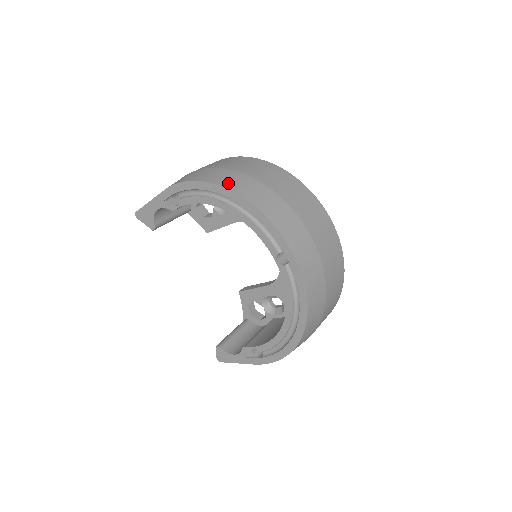
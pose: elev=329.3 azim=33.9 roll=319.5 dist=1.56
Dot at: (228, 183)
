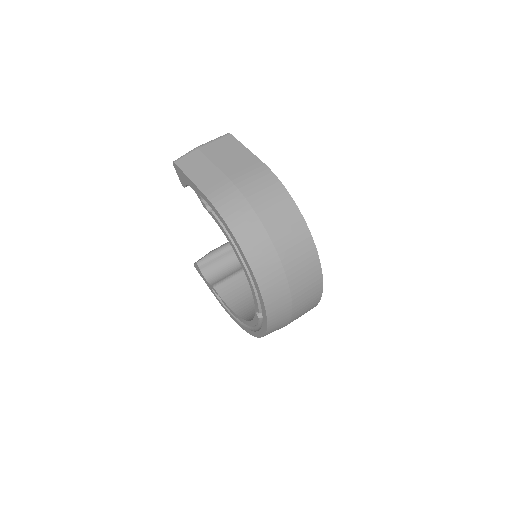
Dot at: (253, 254)
